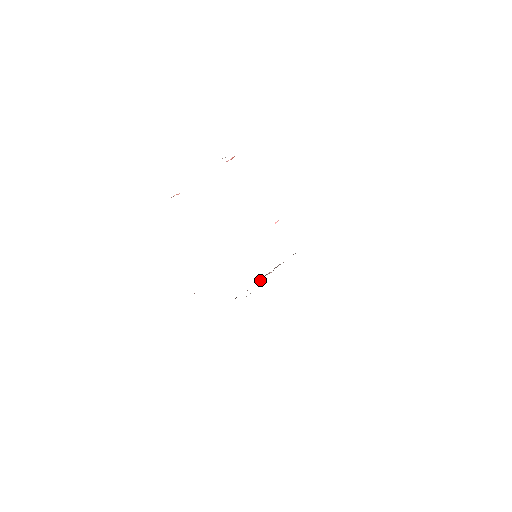
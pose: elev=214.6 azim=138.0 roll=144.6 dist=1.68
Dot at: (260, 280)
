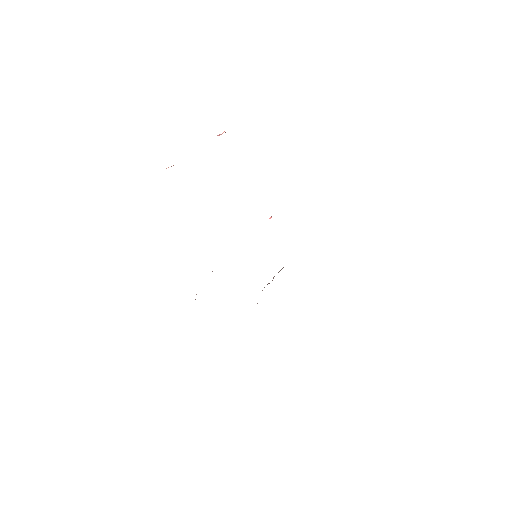
Dot at: occluded
